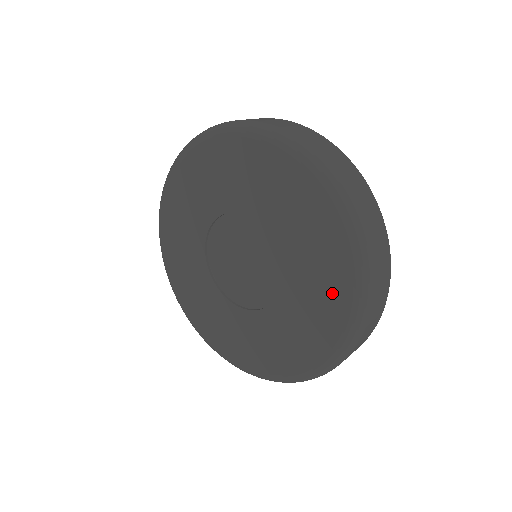
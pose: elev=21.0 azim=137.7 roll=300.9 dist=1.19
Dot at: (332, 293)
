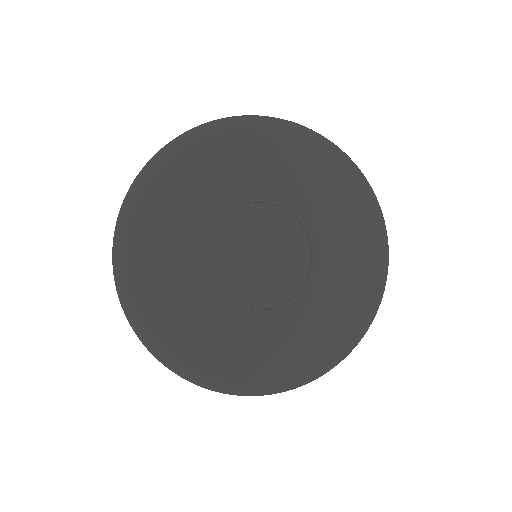
Dot at: (349, 313)
